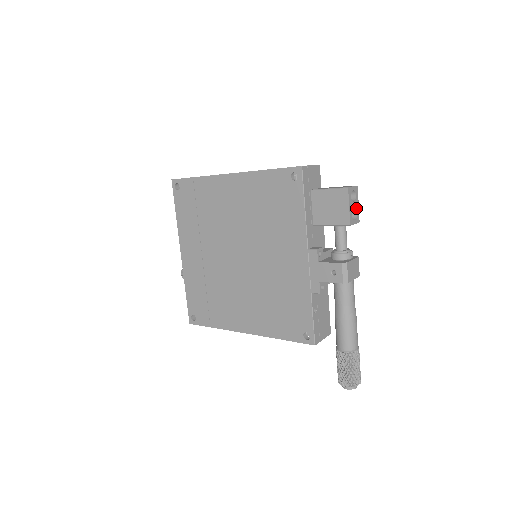
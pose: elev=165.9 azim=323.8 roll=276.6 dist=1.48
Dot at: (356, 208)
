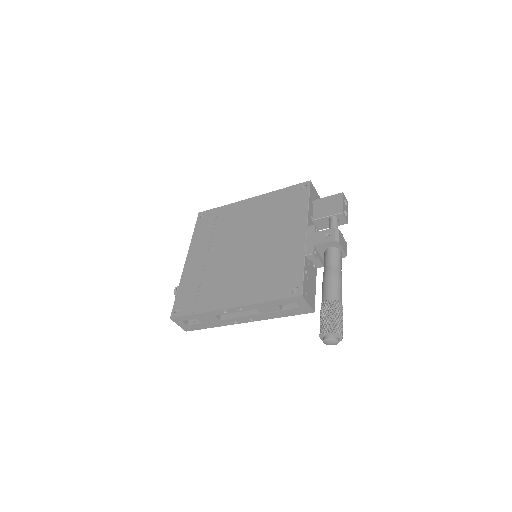
Dot at: (347, 212)
